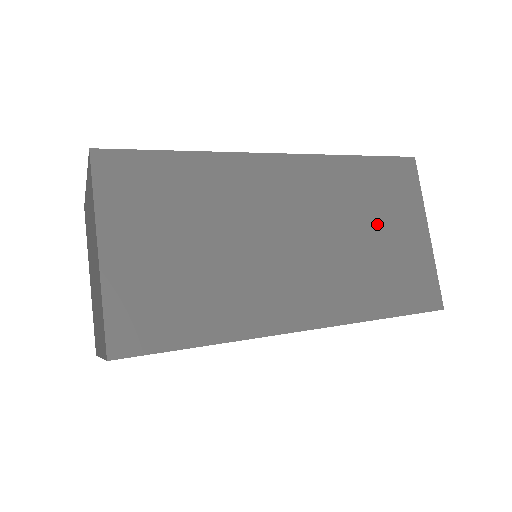
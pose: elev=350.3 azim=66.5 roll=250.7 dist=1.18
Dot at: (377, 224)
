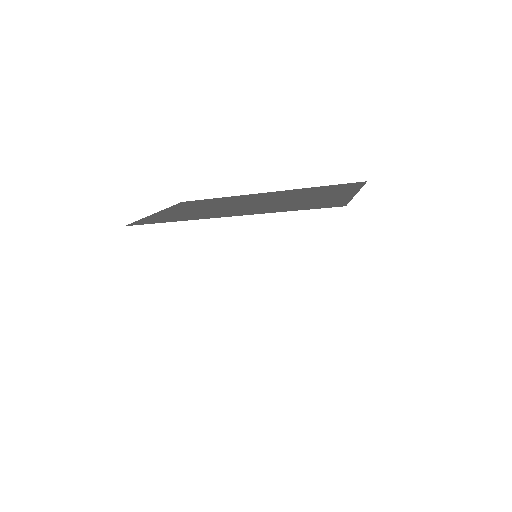
Dot at: occluded
